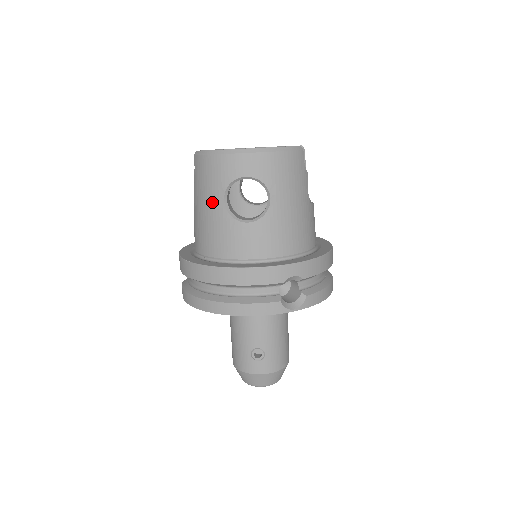
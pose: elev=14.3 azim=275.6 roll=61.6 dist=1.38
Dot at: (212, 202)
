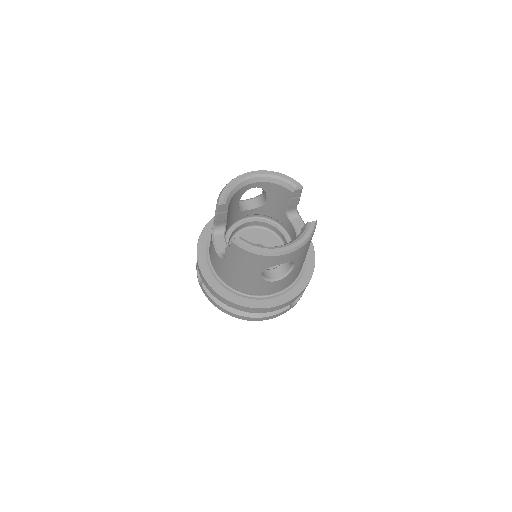
Dot at: (249, 273)
